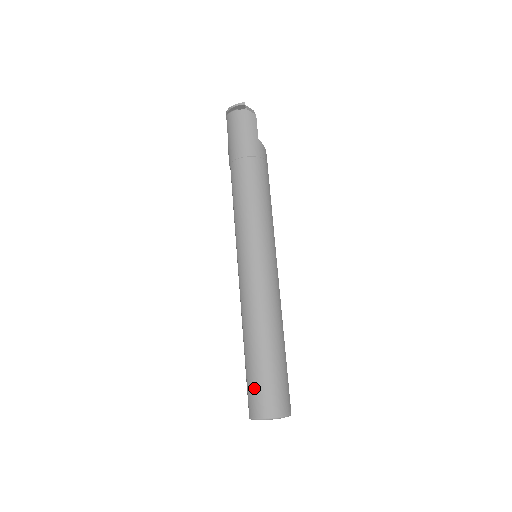
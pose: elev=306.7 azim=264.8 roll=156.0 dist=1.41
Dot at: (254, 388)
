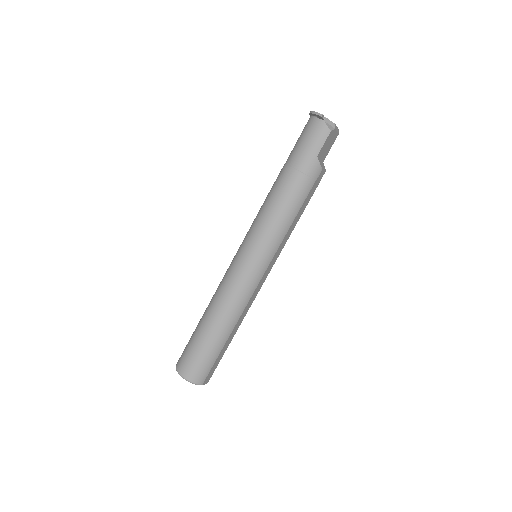
Dot at: (187, 349)
